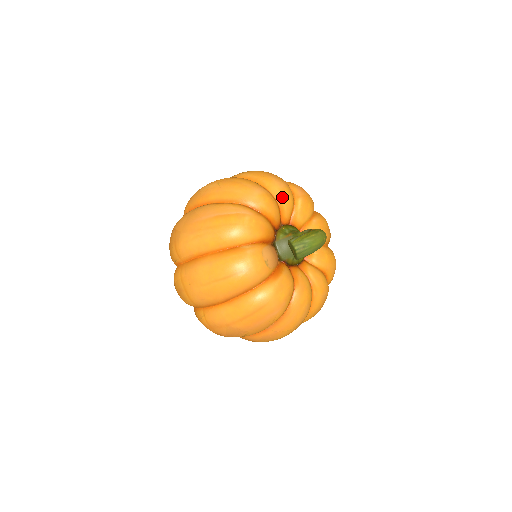
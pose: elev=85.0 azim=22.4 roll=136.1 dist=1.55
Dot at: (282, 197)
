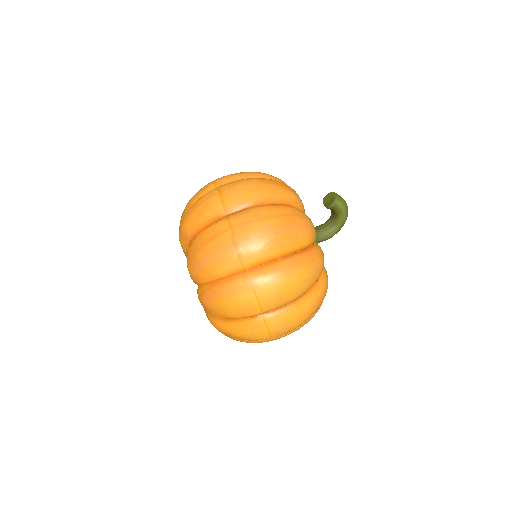
Dot at: occluded
